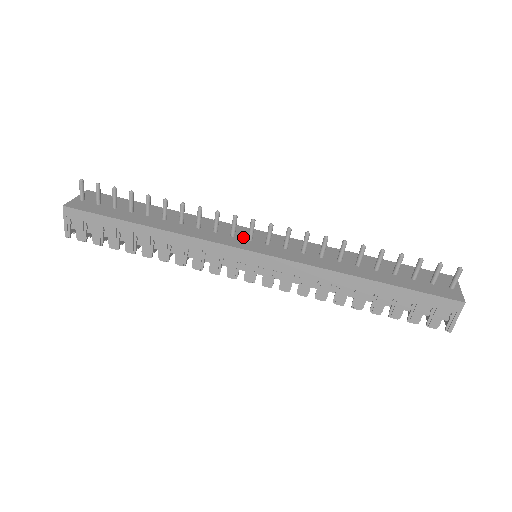
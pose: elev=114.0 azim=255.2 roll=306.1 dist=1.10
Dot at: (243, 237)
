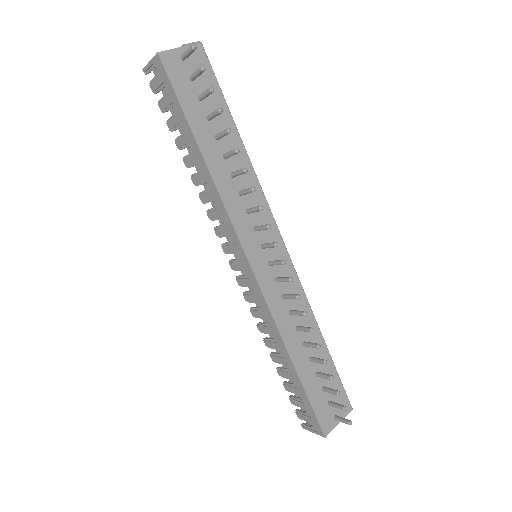
Dot at: (261, 238)
